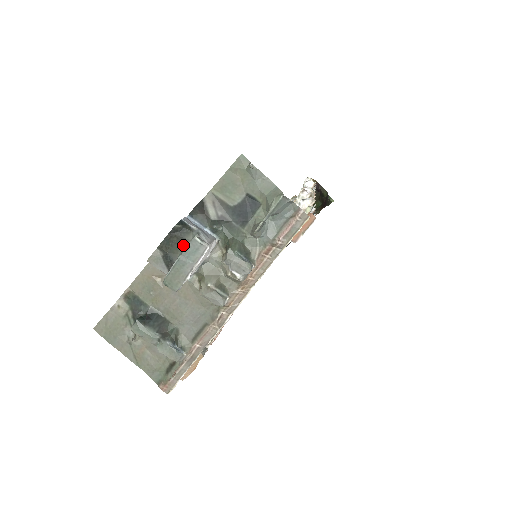
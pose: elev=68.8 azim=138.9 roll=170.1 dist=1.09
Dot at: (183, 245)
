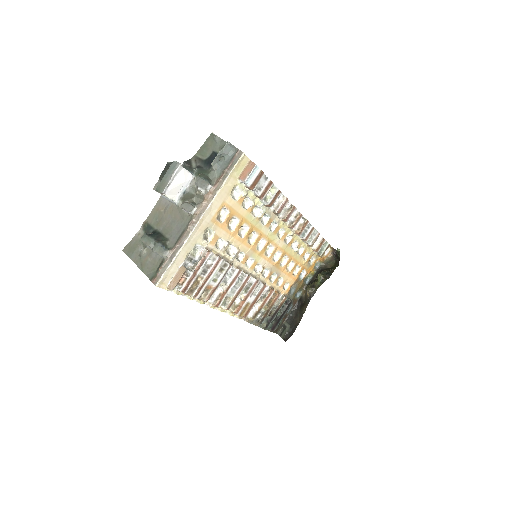
Dot at: occluded
